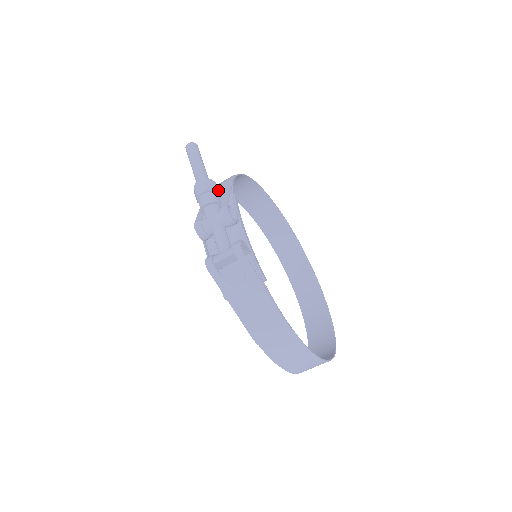
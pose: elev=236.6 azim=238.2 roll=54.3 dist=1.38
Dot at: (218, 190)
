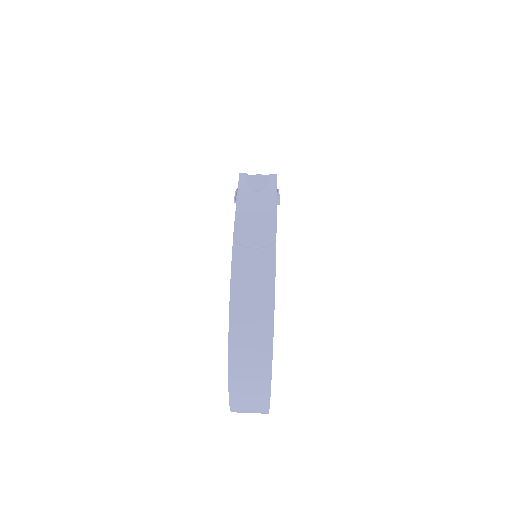
Dot at: occluded
